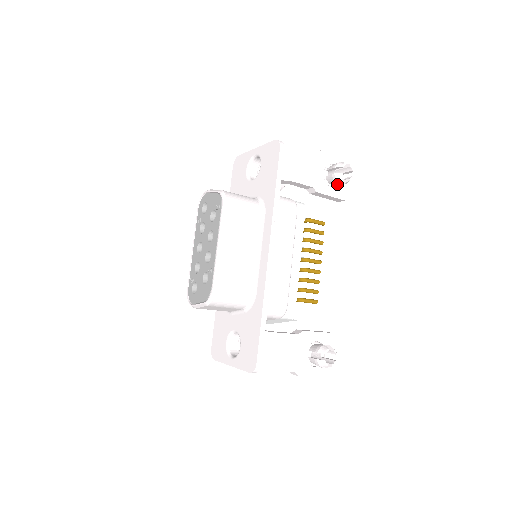
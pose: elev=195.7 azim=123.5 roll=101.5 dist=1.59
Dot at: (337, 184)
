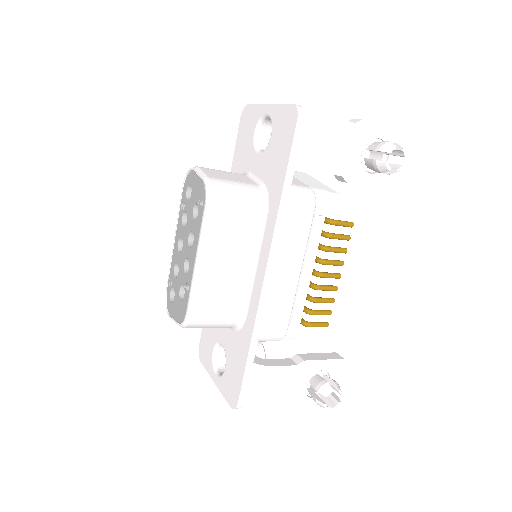
Dot at: occluded
